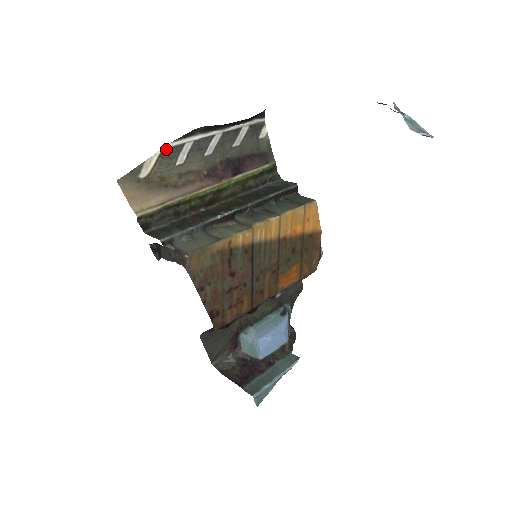
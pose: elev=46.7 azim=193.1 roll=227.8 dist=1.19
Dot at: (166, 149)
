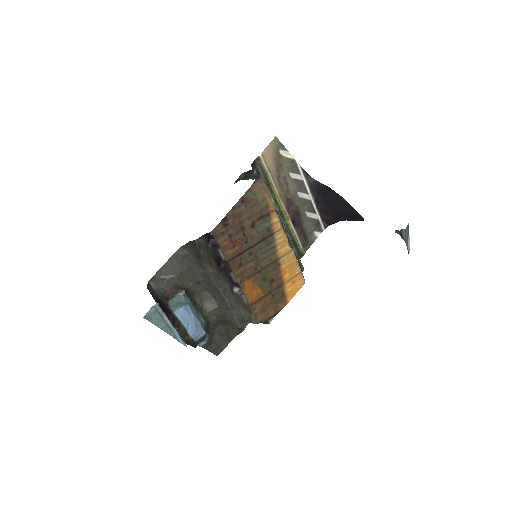
Dot at: (296, 162)
